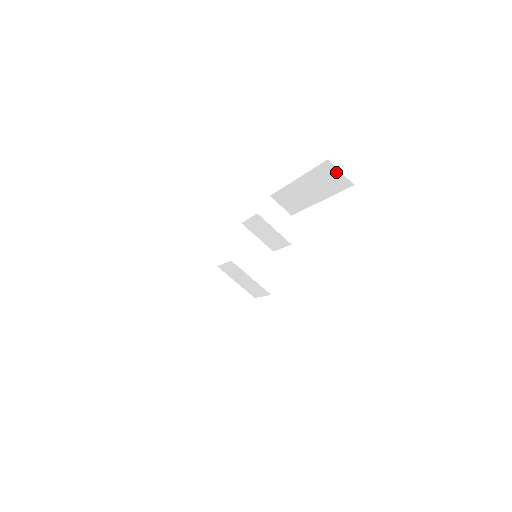
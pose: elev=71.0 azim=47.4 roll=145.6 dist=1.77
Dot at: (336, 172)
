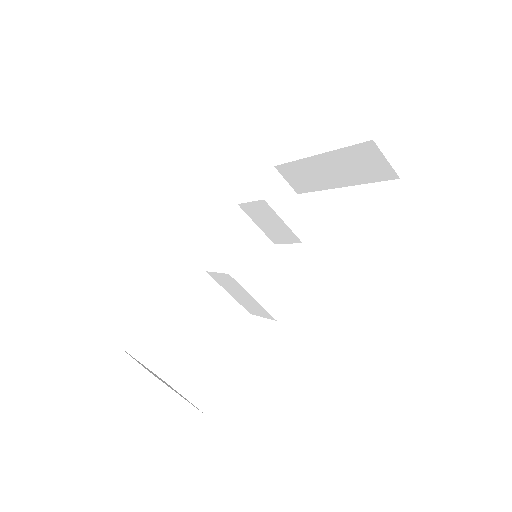
Dot at: (379, 158)
